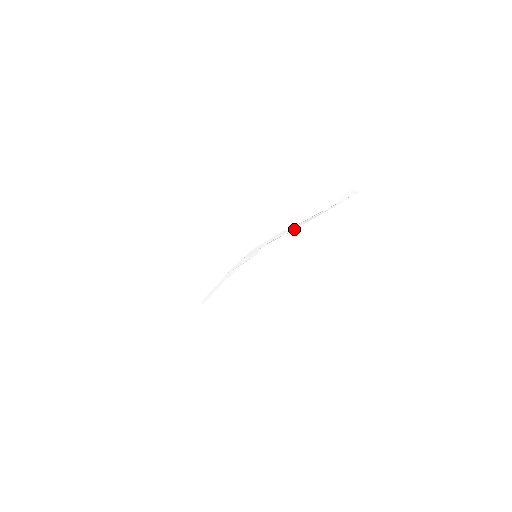
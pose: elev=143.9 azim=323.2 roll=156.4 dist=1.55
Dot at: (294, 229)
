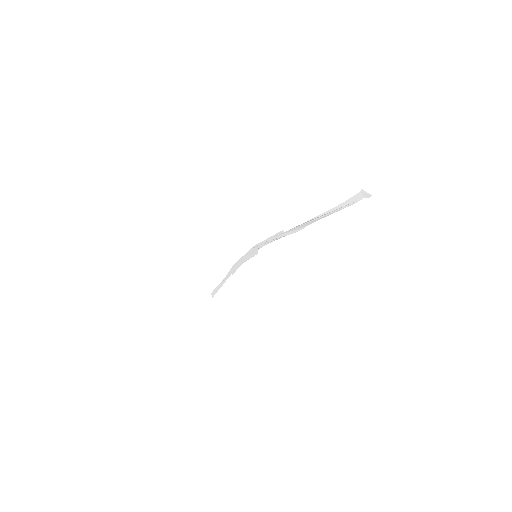
Dot at: (292, 232)
